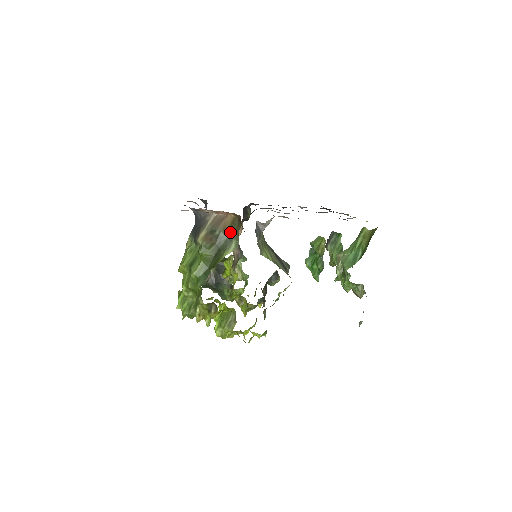
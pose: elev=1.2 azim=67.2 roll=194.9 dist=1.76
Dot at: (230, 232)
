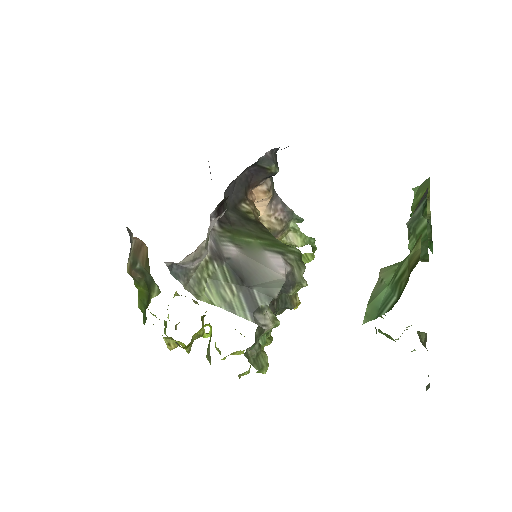
Dot at: (146, 270)
